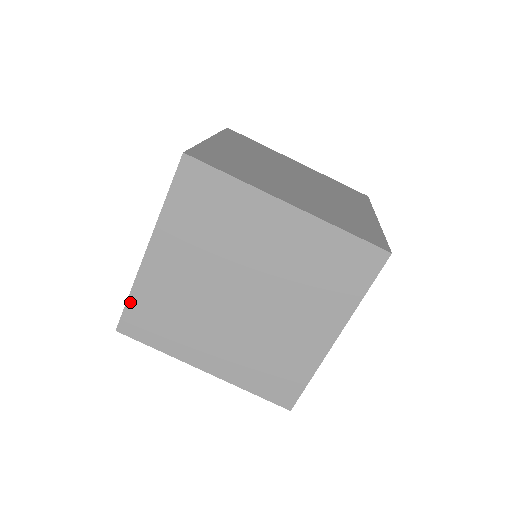
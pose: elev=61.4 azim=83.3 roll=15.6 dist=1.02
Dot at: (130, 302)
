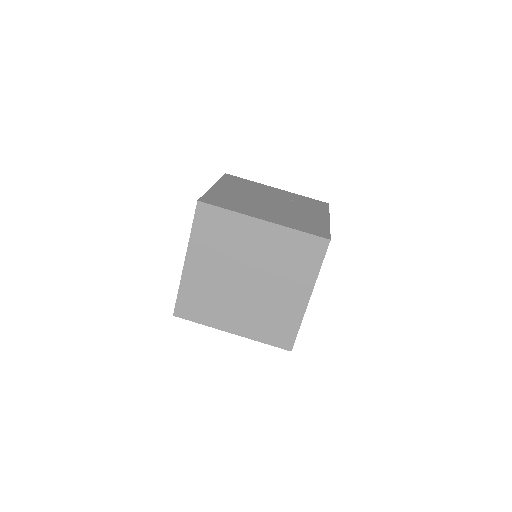
Dot at: (179, 296)
